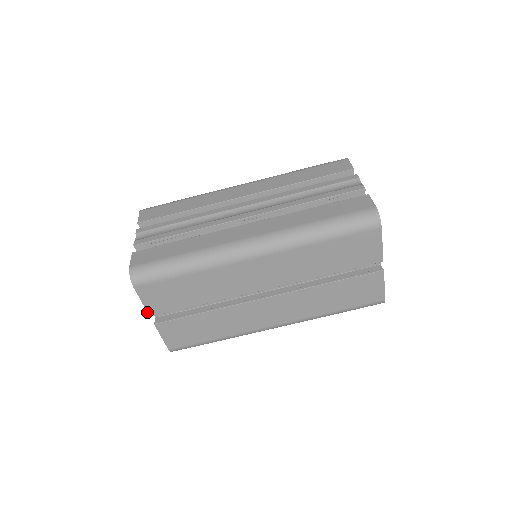
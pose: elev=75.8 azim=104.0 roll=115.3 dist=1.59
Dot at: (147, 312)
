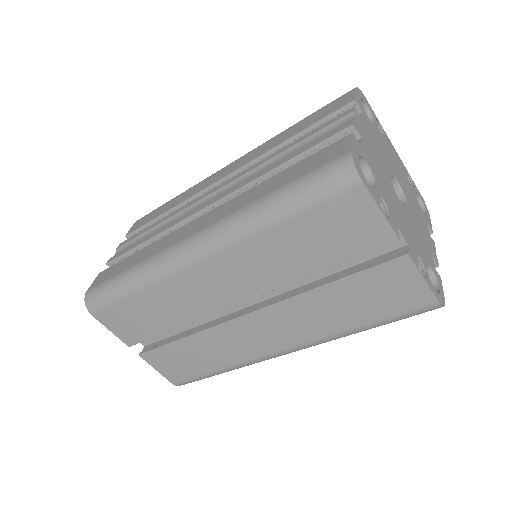
Dot at: (123, 342)
